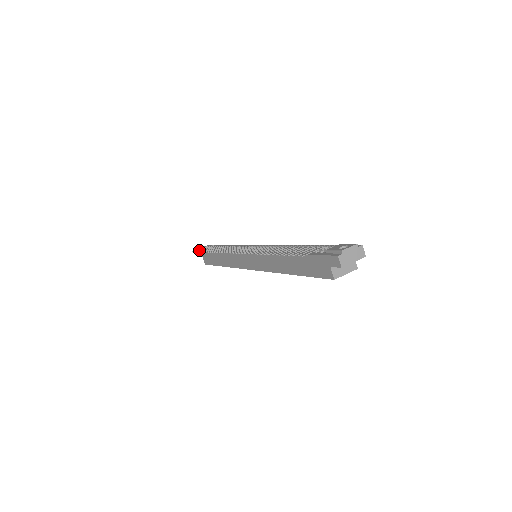
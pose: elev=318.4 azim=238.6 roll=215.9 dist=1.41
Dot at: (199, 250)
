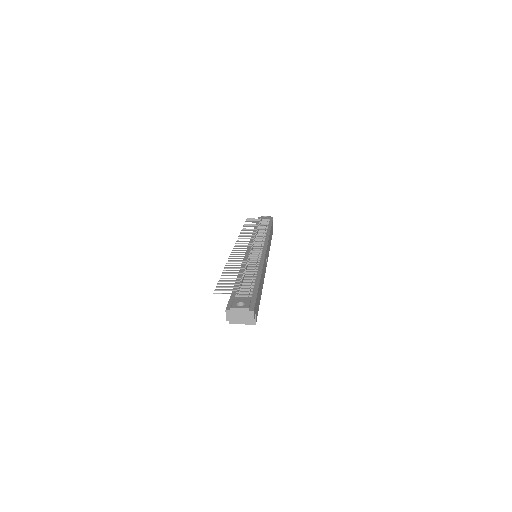
Dot at: (249, 220)
